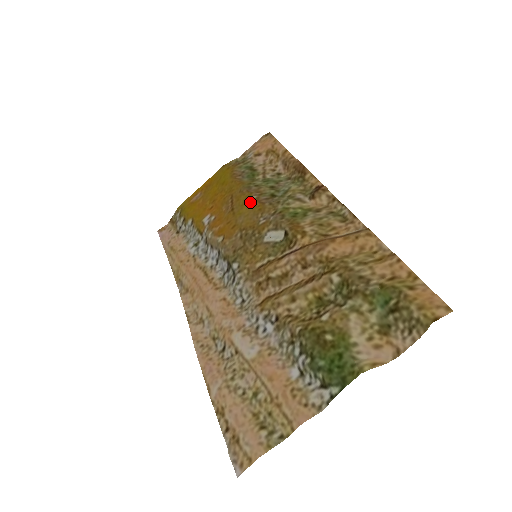
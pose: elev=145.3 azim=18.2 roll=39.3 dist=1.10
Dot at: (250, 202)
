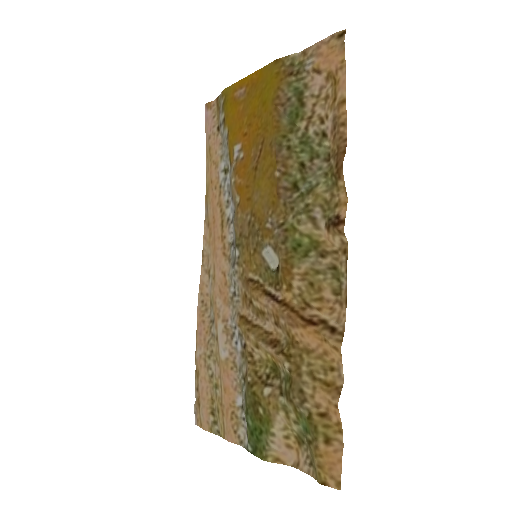
Dot at: (271, 178)
